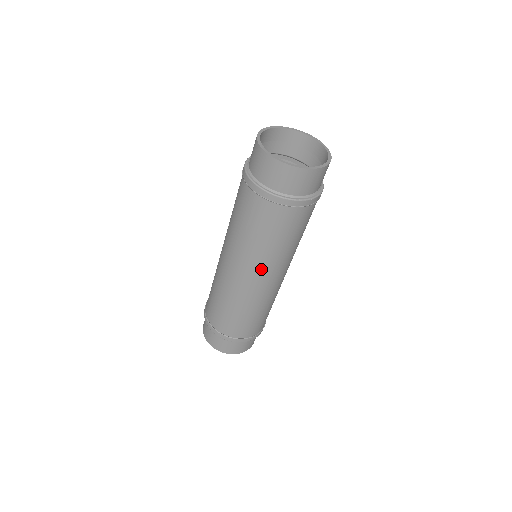
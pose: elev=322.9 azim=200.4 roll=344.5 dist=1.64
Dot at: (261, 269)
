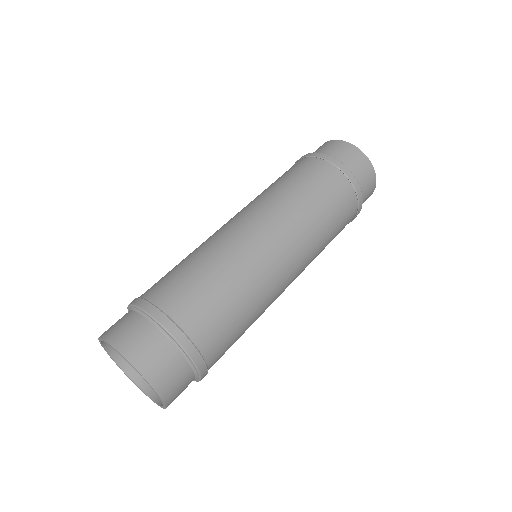
Dot at: (303, 258)
